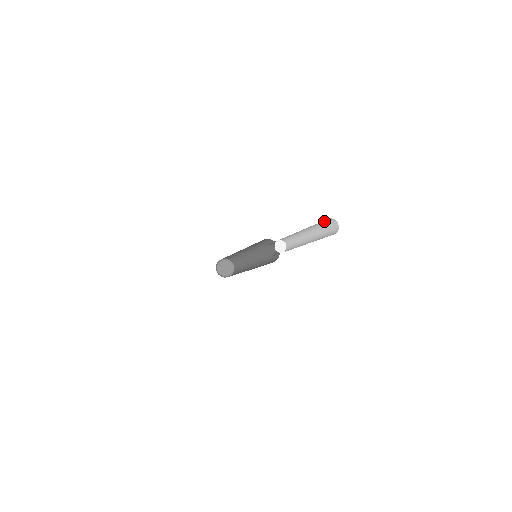
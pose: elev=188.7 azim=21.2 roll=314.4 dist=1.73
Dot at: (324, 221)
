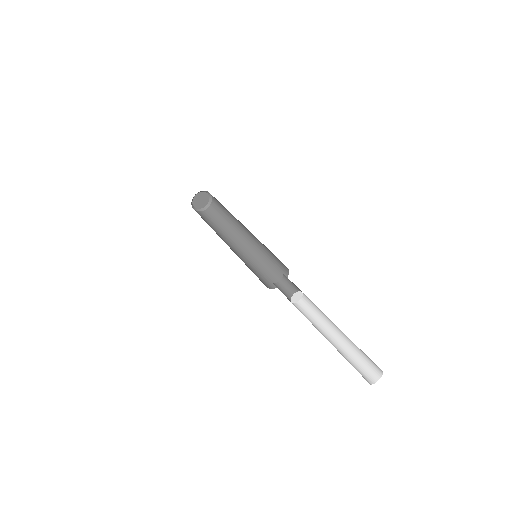
Dot at: occluded
